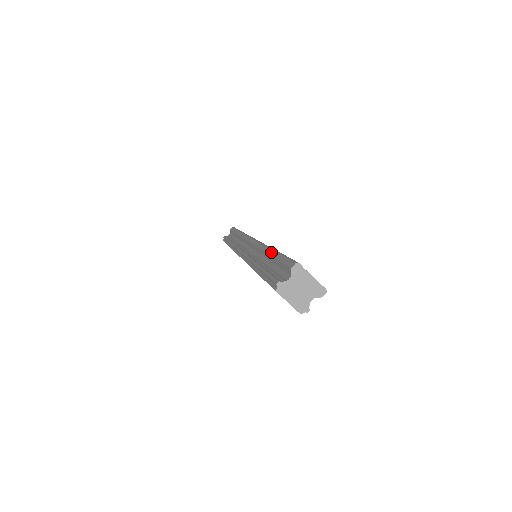
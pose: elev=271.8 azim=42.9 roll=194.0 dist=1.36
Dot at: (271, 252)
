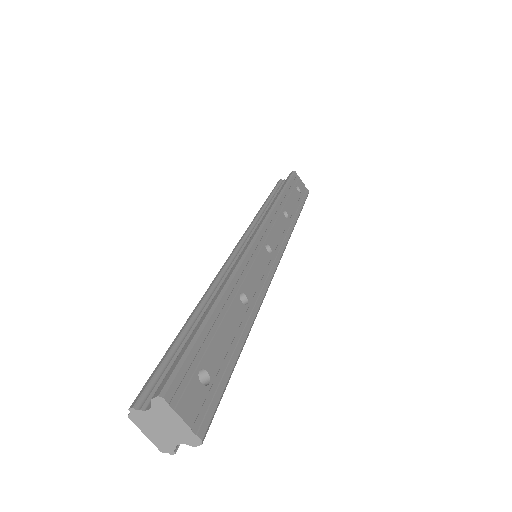
Dot at: (208, 307)
